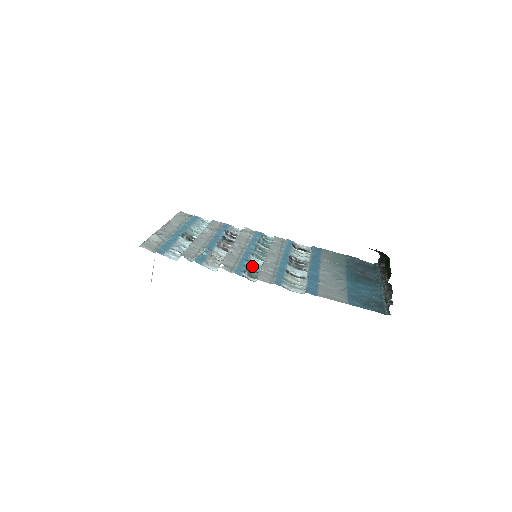
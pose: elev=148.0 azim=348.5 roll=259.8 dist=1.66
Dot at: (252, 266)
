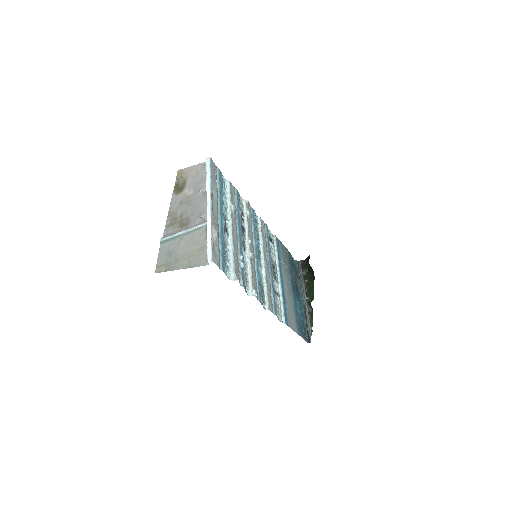
Dot at: (261, 282)
